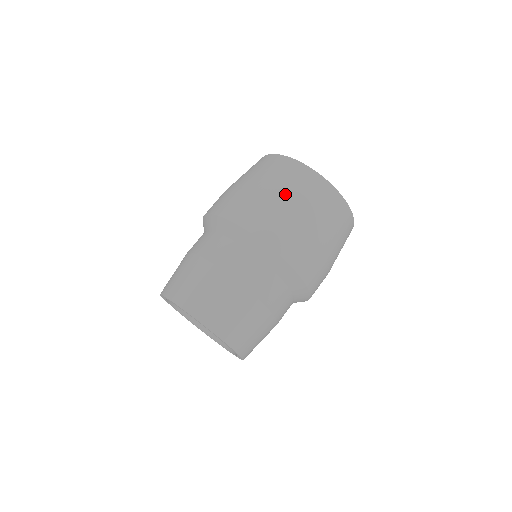
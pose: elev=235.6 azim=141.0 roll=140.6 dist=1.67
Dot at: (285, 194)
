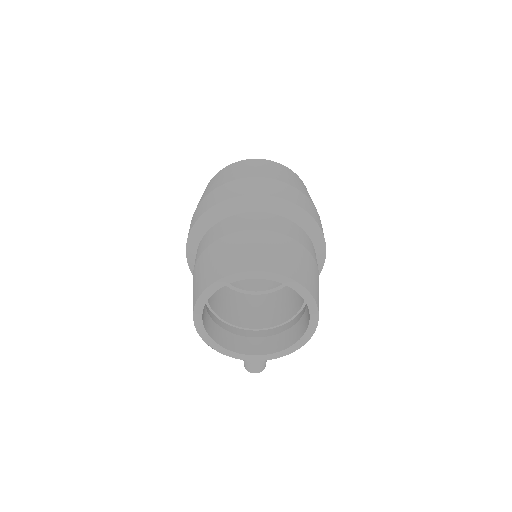
Dot at: (213, 185)
